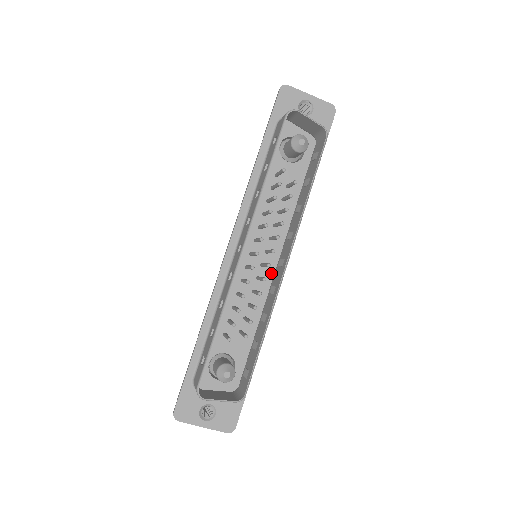
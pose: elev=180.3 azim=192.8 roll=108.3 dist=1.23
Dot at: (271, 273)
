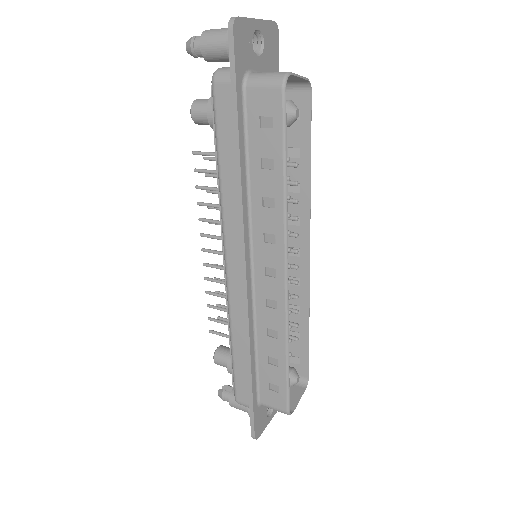
Dot at: occluded
